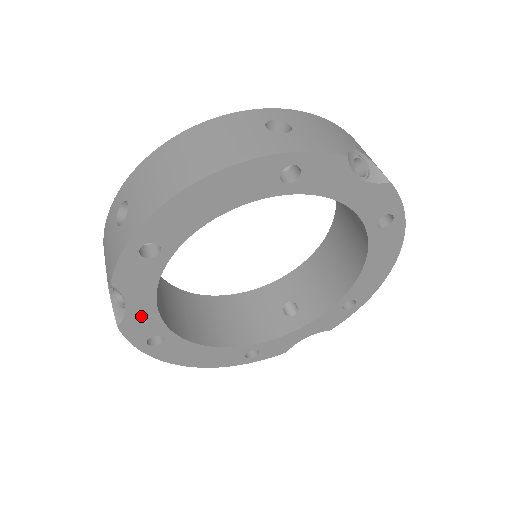
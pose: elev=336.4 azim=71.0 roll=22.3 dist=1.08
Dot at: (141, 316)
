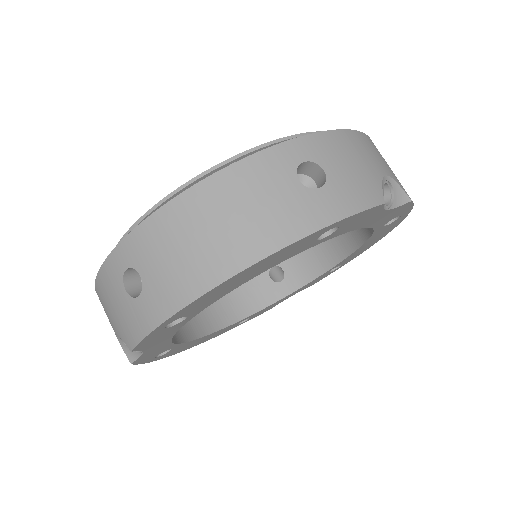
Dot at: (154, 350)
